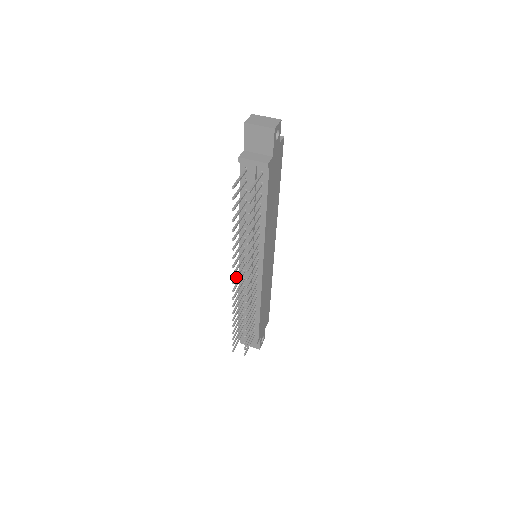
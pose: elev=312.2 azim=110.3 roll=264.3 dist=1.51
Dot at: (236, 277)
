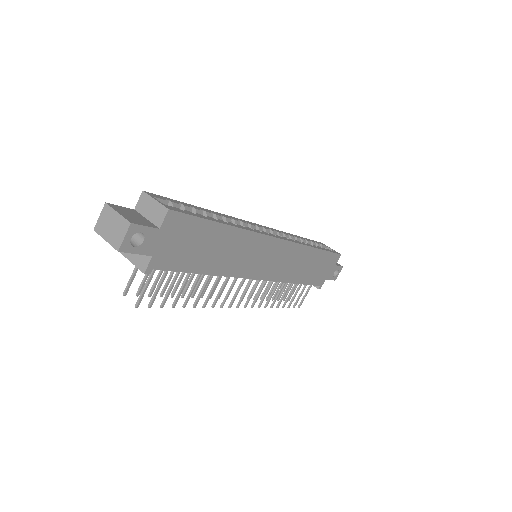
Dot at: occluded
